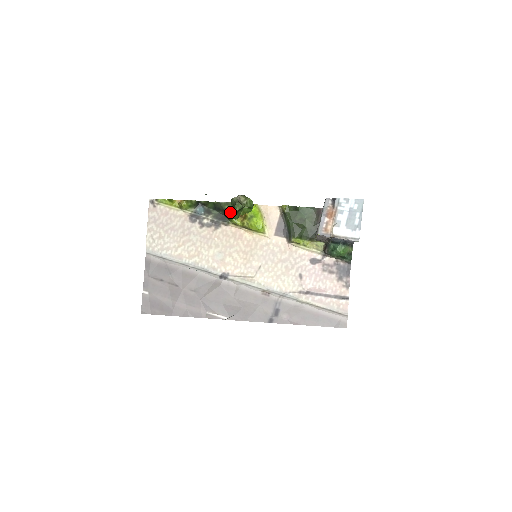
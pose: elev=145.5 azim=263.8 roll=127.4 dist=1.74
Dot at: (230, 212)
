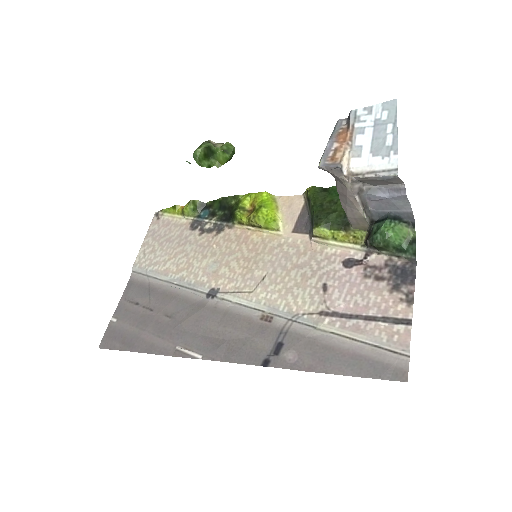
Dot at: occluded
